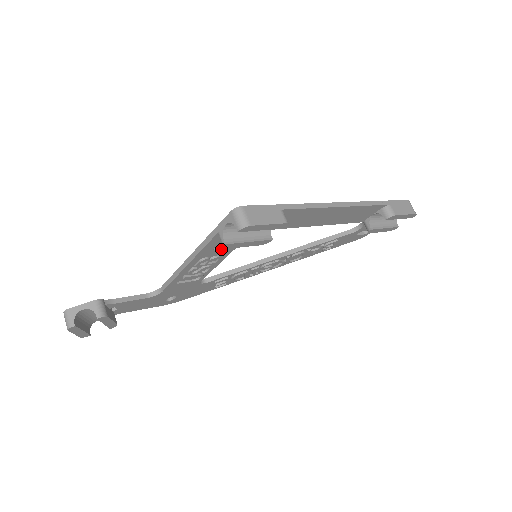
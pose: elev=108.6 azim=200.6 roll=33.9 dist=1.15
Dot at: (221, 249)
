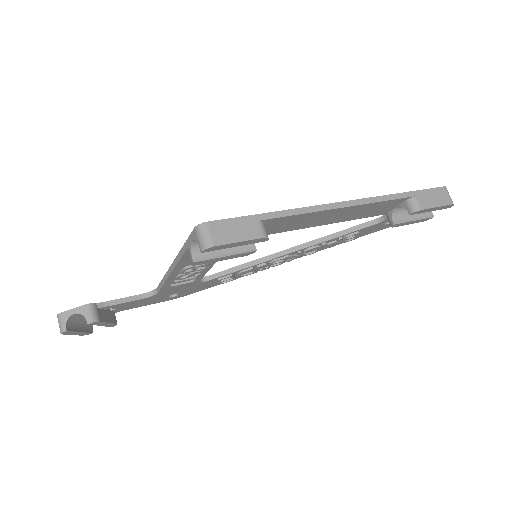
Dot at: occluded
